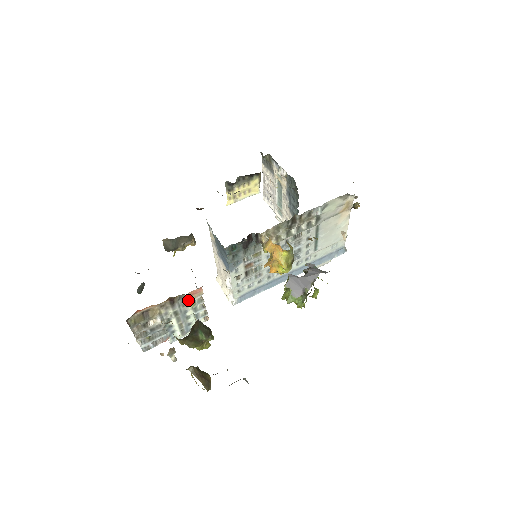
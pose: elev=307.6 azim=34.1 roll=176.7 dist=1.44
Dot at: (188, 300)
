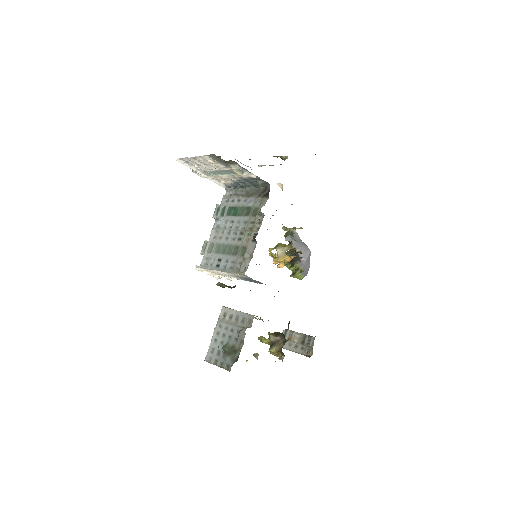
Dot at: occluded
